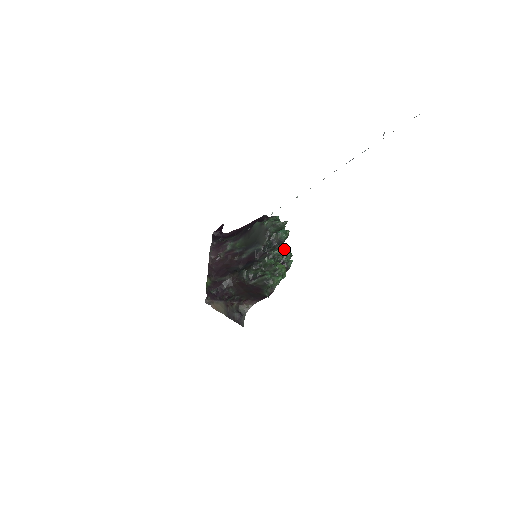
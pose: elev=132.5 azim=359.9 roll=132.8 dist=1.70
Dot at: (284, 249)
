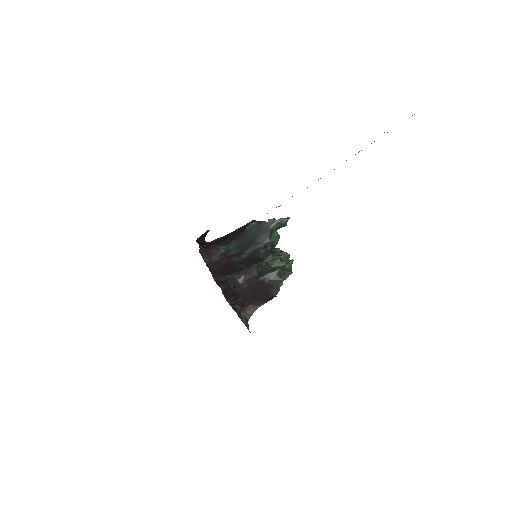
Dot at: (281, 250)
